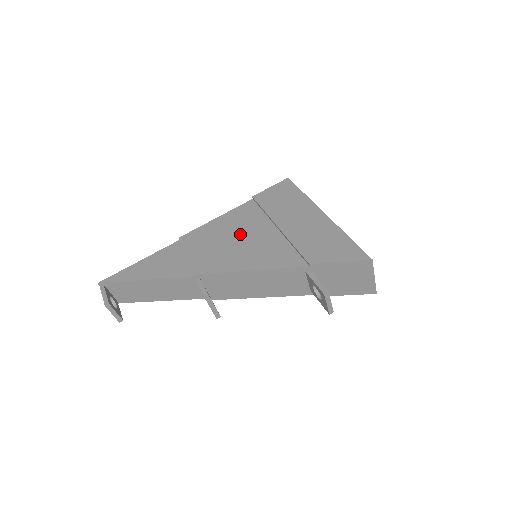
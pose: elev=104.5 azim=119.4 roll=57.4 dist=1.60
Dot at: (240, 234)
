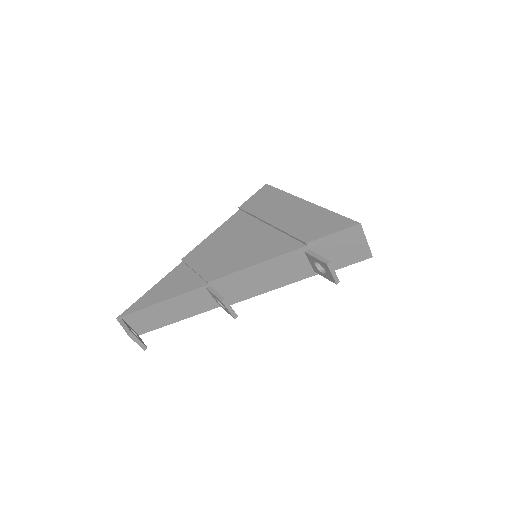
Dot at: (237, 240)
